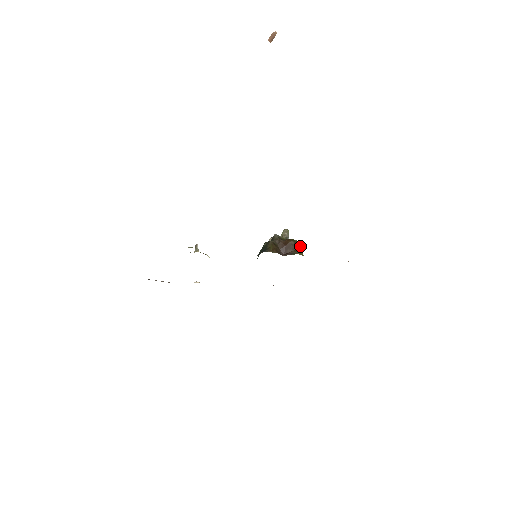
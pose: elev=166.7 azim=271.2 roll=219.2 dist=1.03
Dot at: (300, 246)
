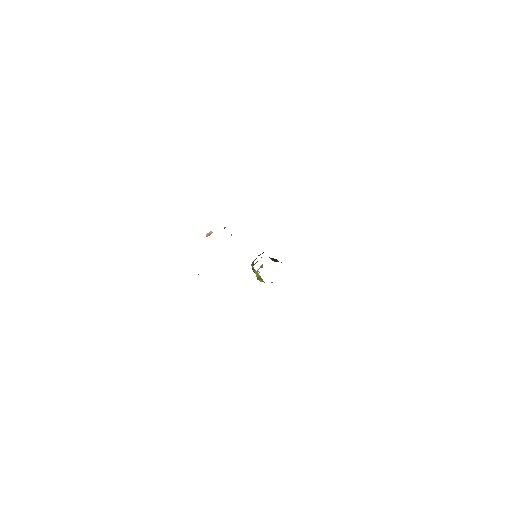
Dot at: occluded
